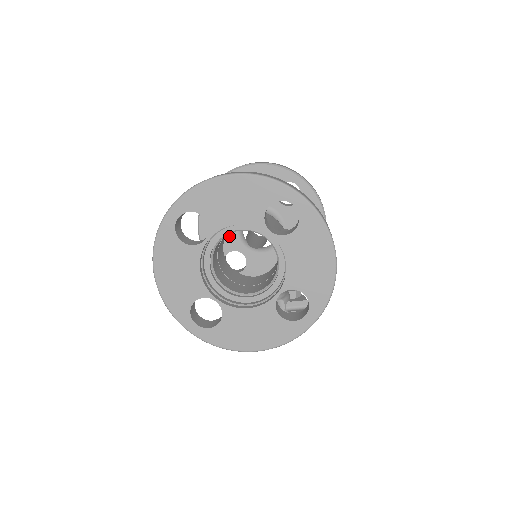
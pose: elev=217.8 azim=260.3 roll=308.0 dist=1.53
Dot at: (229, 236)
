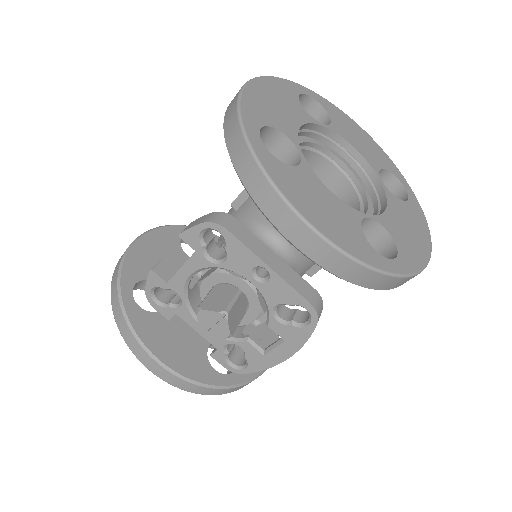
Dot at: occluded
